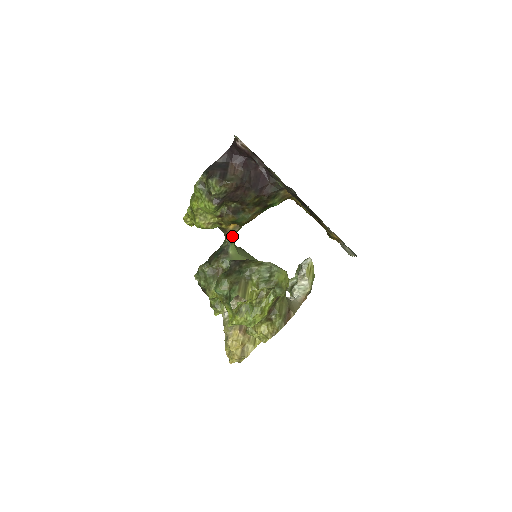
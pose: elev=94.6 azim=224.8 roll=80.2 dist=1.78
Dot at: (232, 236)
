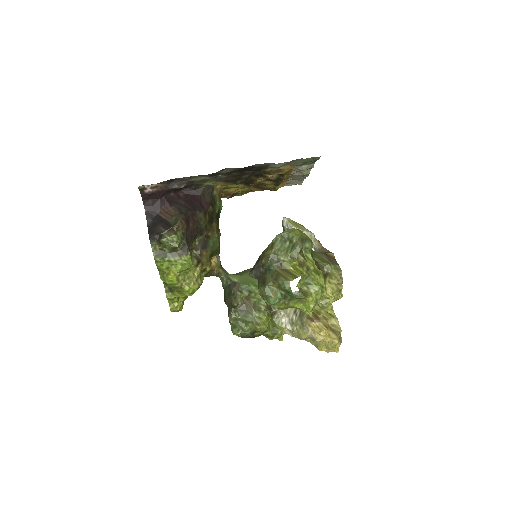
Dot at: (221, 269)
